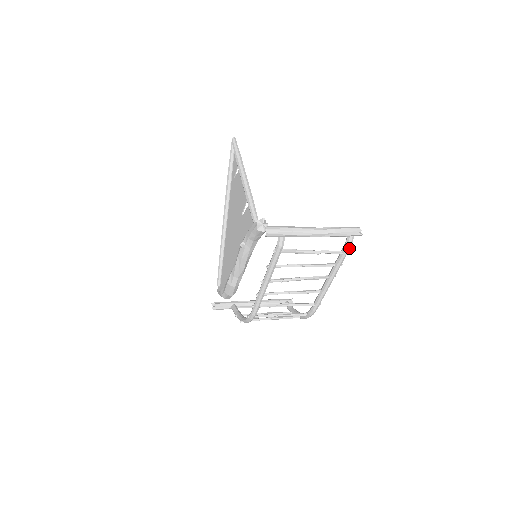
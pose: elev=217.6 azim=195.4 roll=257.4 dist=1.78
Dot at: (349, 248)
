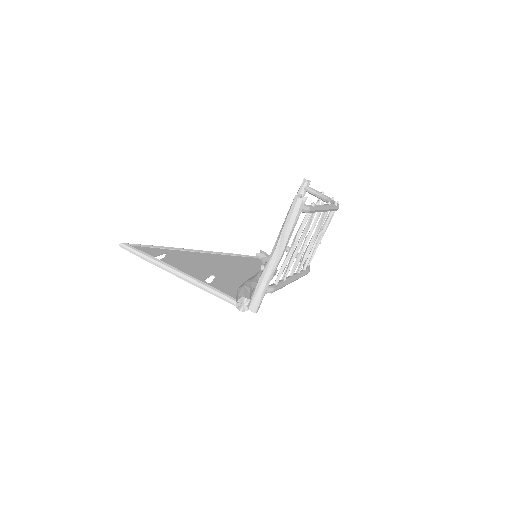
Dot at: (310, 210)
